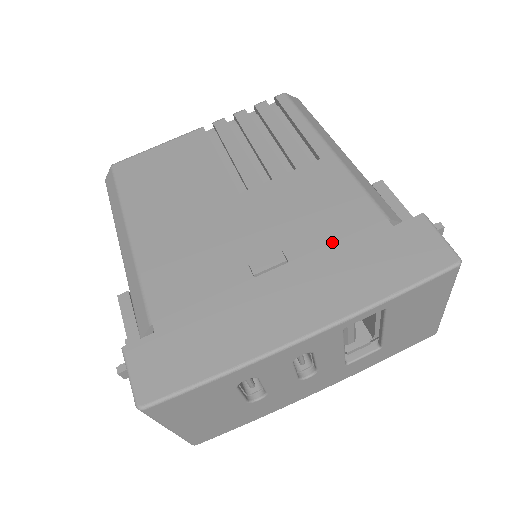
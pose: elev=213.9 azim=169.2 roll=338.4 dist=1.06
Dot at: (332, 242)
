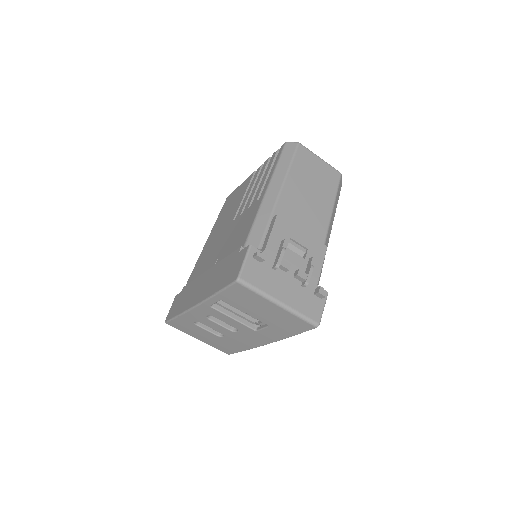
Dot at: occluded
